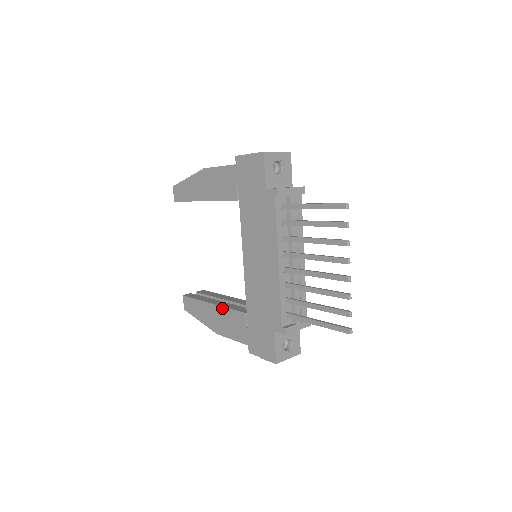
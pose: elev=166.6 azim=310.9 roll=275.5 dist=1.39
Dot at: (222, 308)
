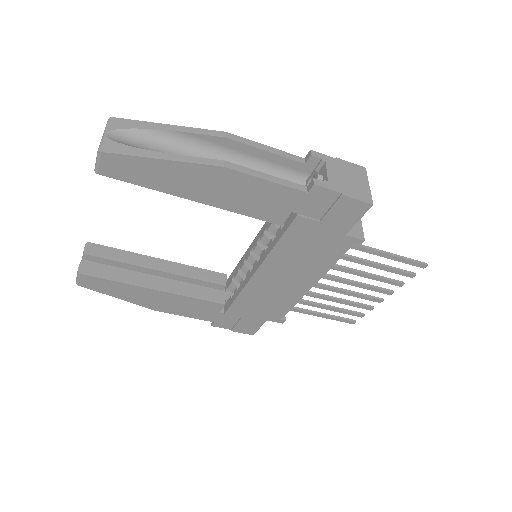
Dot at: (180, 296)
